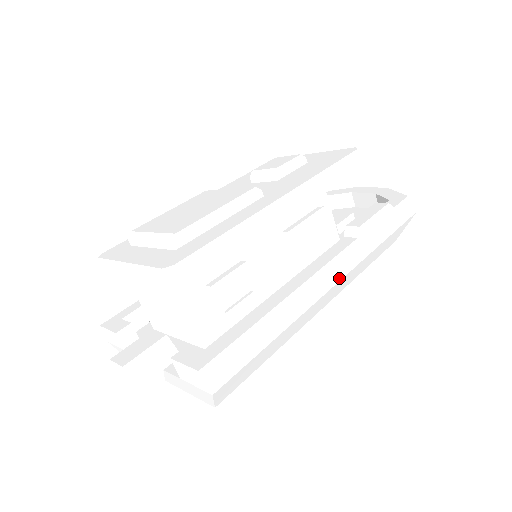
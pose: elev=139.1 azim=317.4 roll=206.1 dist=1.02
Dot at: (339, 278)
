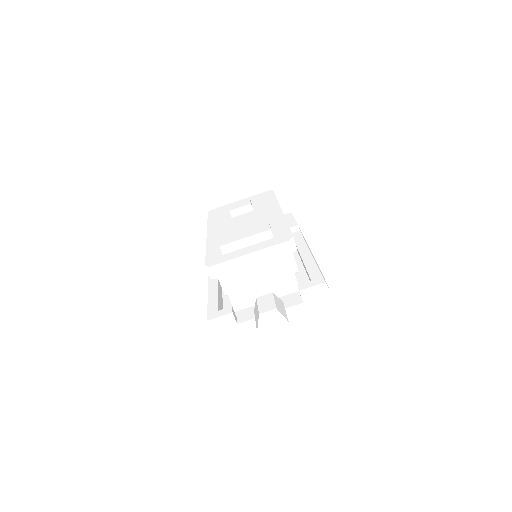
Dot at: (309, 248)
